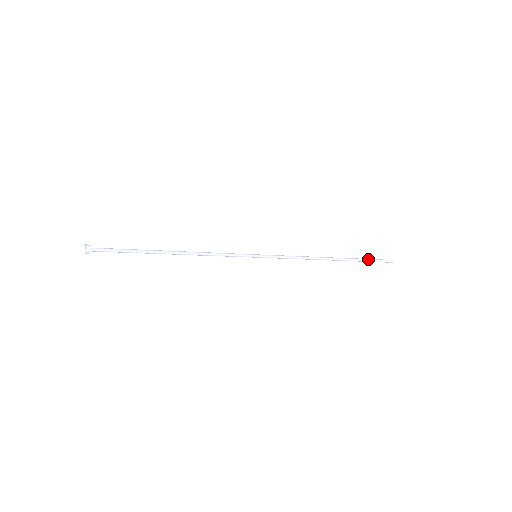
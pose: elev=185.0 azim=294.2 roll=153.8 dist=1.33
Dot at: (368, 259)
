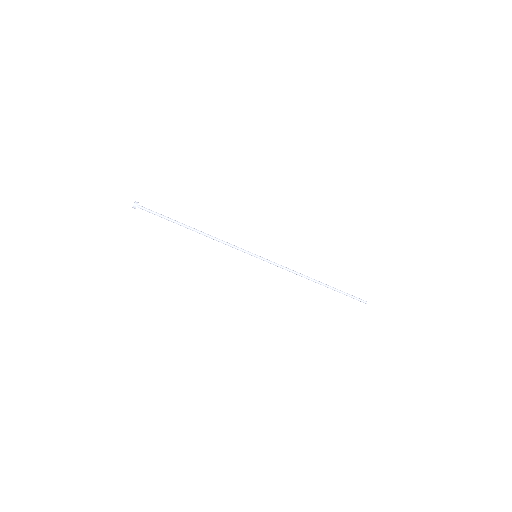
Dot at: occluded
